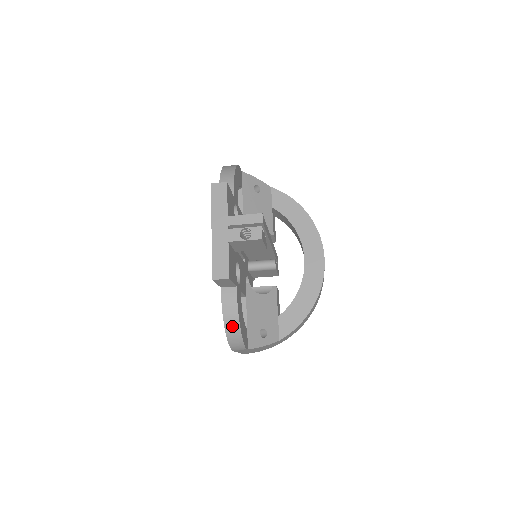
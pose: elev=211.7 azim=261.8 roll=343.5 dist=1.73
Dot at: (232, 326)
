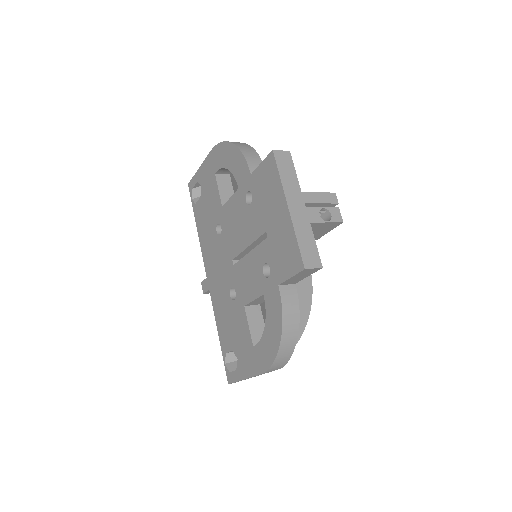
Dot at: (290, 336)
